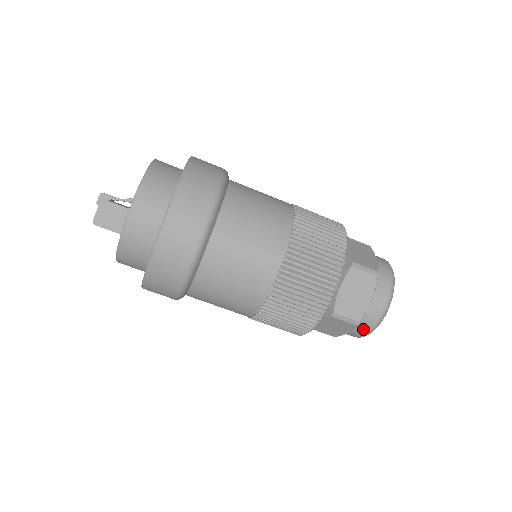
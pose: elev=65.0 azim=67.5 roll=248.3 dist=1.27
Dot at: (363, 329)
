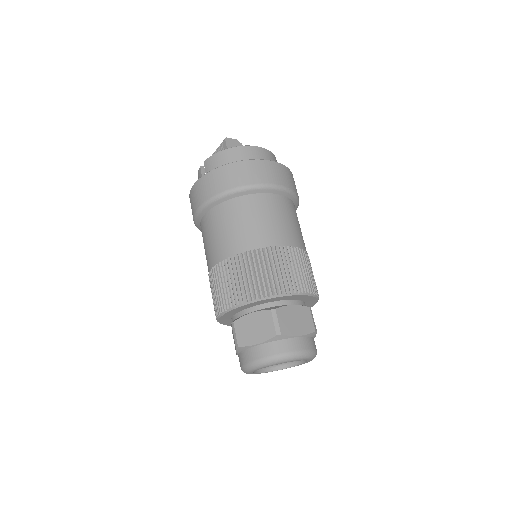
Dot at: (271, 349)
